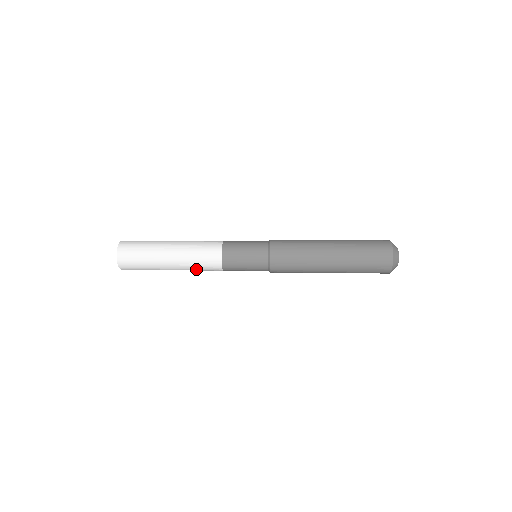
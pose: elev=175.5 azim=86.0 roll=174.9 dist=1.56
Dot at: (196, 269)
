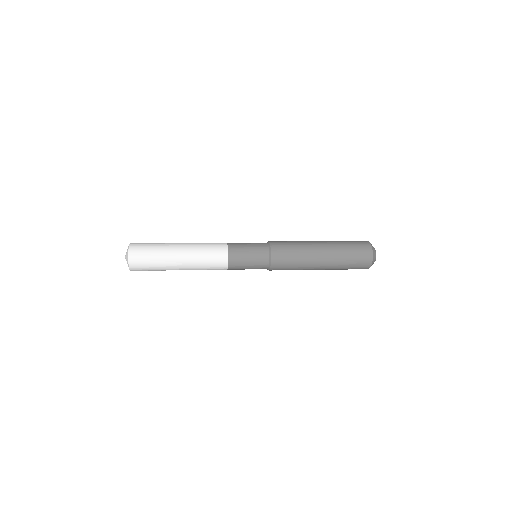
Dot at: (203, 261)
